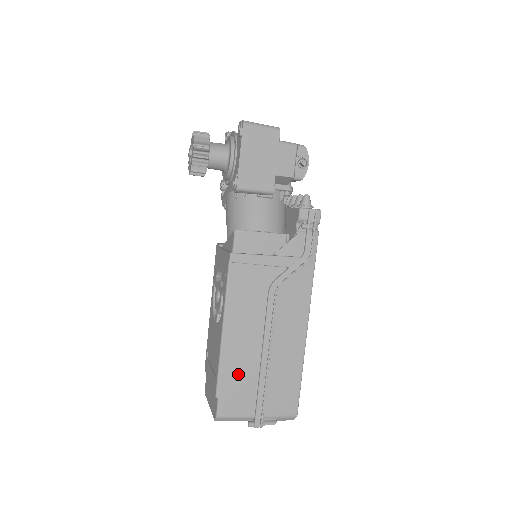
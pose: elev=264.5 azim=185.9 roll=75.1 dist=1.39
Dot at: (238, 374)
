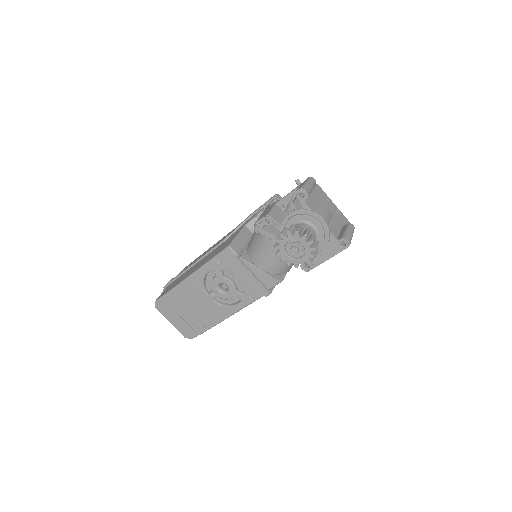
Dot at: occluded
